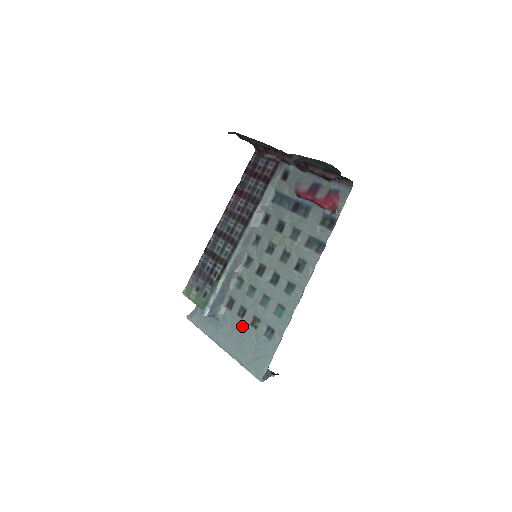
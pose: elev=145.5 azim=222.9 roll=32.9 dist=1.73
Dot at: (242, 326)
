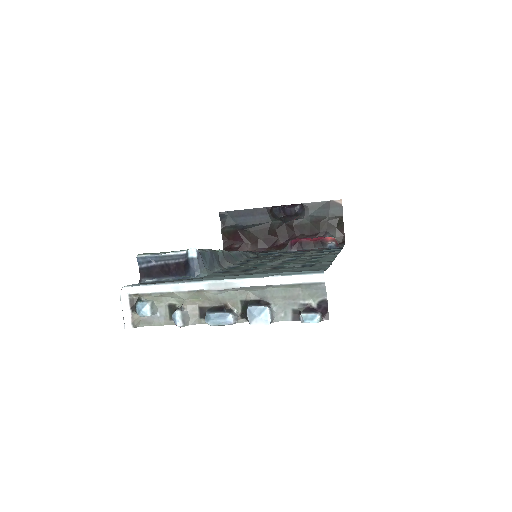
Dot at: (254, 272)
